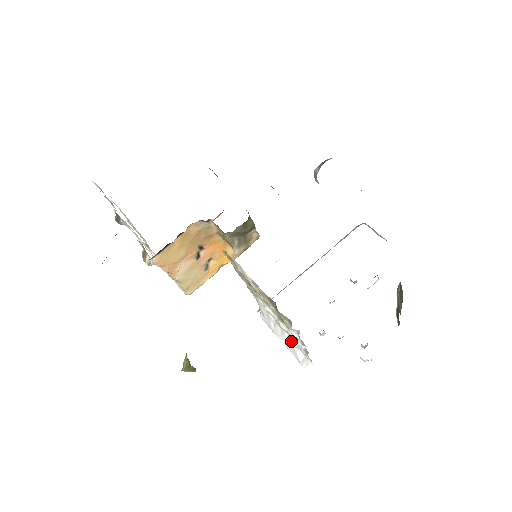
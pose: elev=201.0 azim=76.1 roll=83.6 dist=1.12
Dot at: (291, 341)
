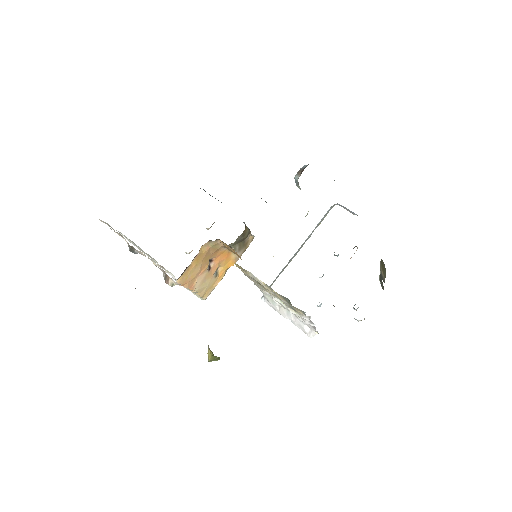
Dot at: (297, 319)
